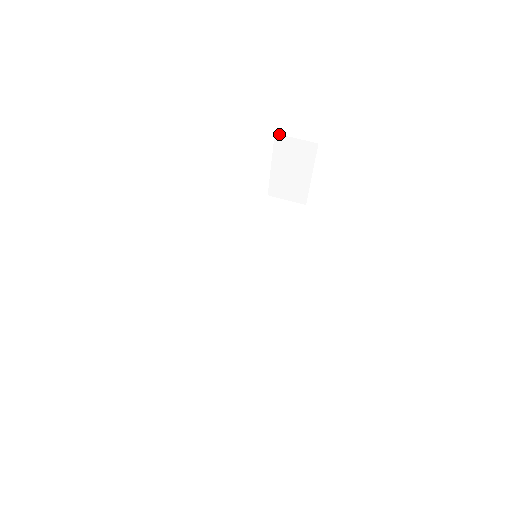
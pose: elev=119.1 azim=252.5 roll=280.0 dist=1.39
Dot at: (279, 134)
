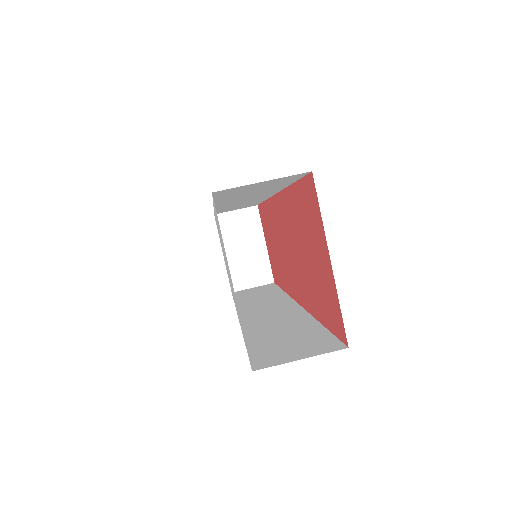
Dot at: (218, 213)
